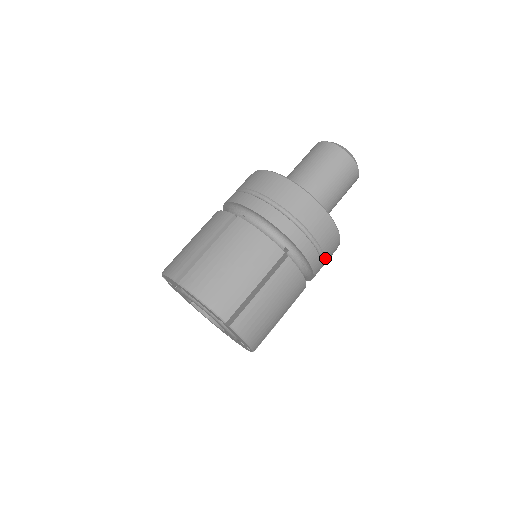
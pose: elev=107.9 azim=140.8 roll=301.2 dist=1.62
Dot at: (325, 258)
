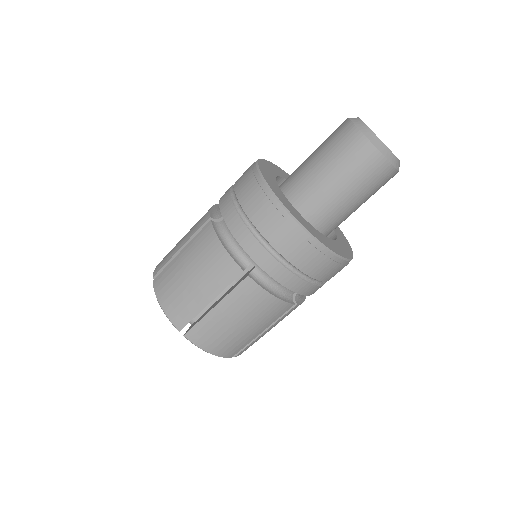
Dot at: occluded
